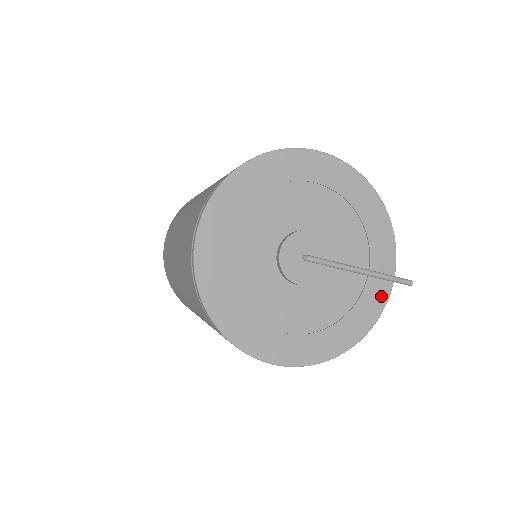
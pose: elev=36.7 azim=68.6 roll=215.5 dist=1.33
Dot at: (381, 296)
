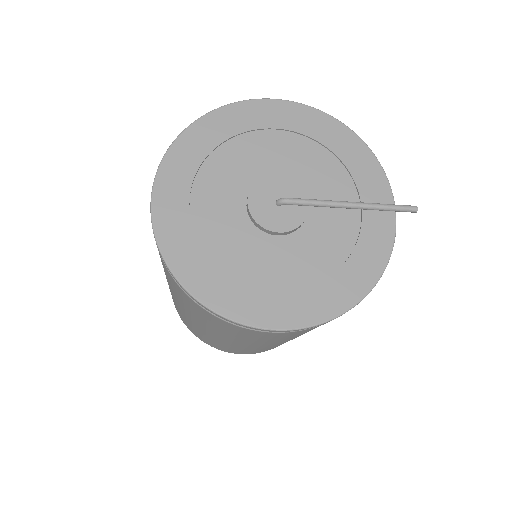
Dot at: (385, 233)
